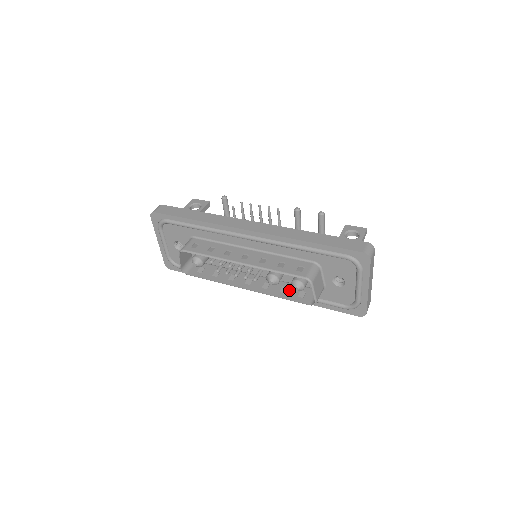
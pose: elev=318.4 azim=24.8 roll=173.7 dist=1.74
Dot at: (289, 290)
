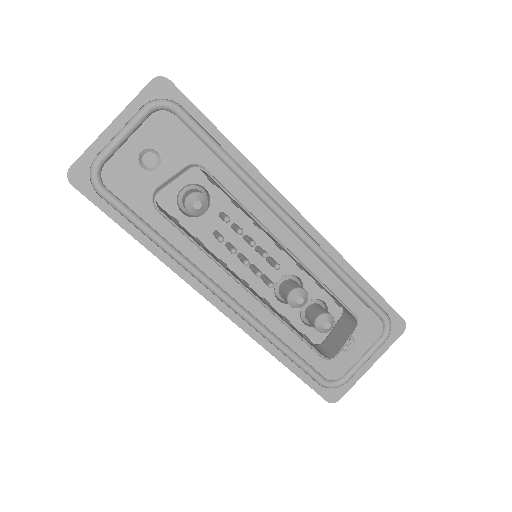
Dot at: occluded
